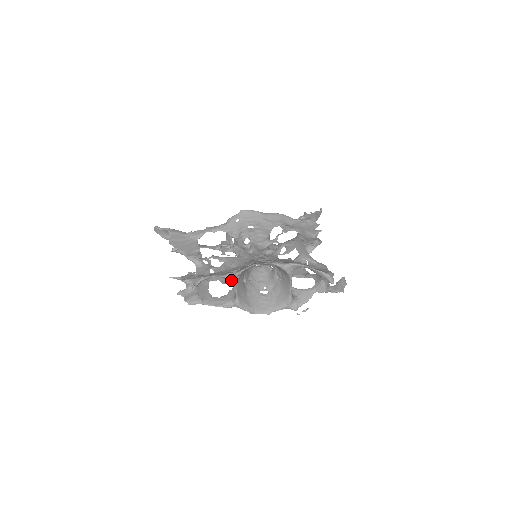
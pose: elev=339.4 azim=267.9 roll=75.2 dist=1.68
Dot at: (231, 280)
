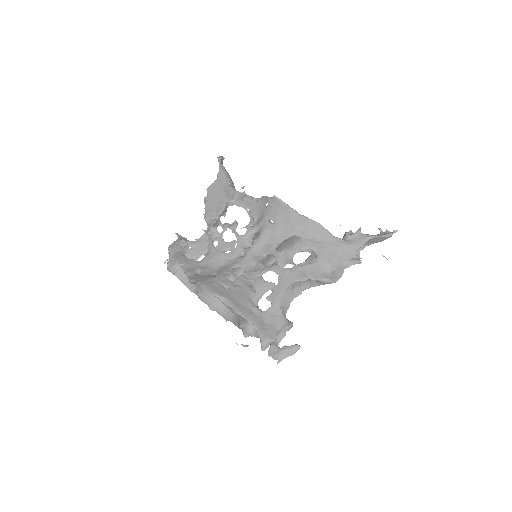
Dot at: occluded
